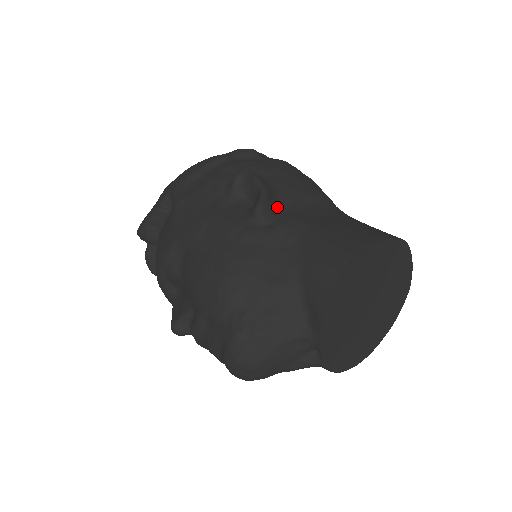
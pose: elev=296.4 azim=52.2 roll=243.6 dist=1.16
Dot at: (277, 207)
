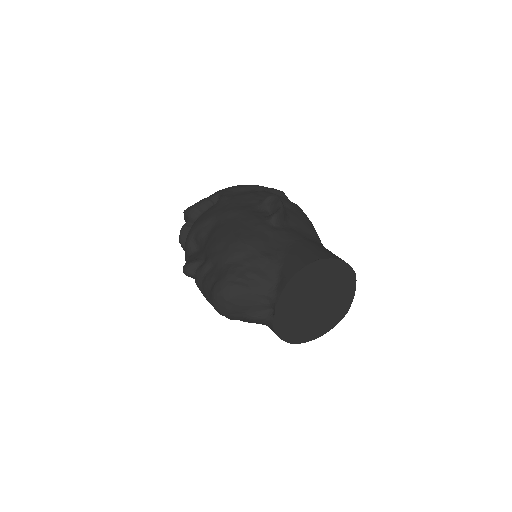
Dot at: (285, 223)
